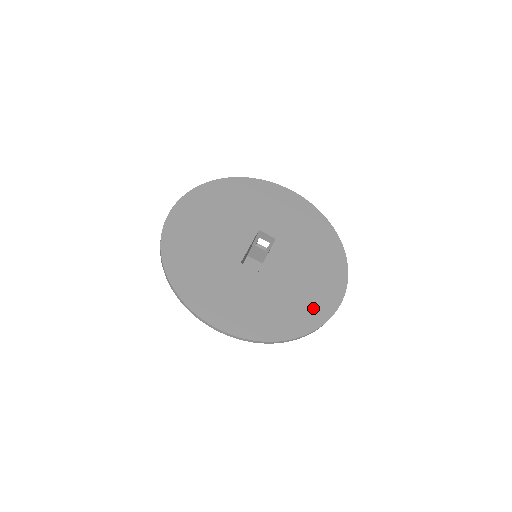
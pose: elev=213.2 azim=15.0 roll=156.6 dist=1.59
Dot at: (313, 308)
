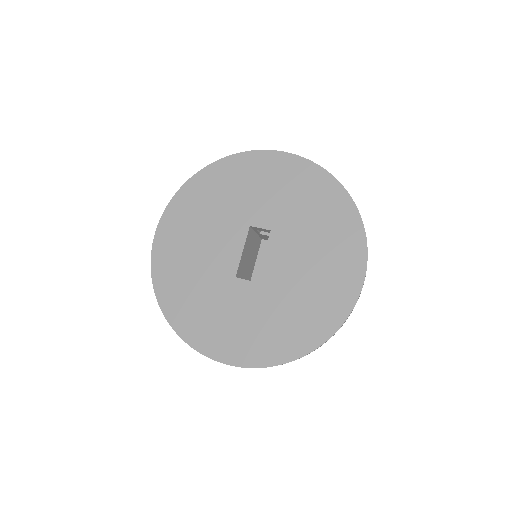
Dot at: (326, 309)
